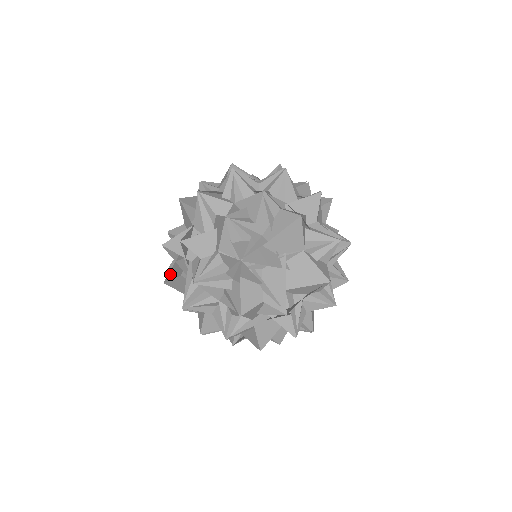
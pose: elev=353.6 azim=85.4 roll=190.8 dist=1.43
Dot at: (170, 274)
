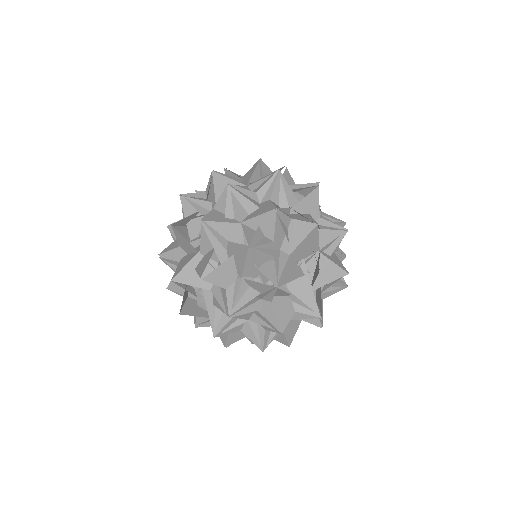
Dot at: (182, 303)
